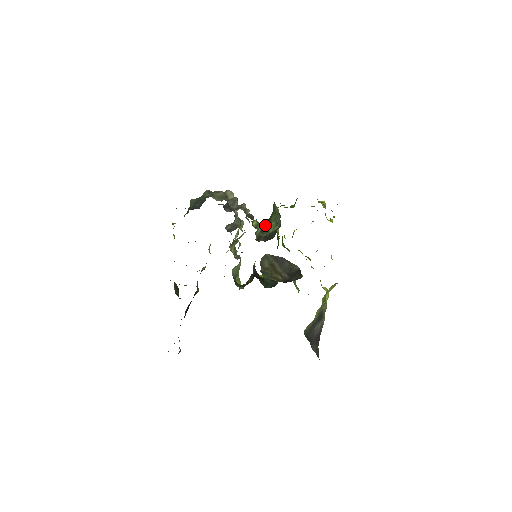
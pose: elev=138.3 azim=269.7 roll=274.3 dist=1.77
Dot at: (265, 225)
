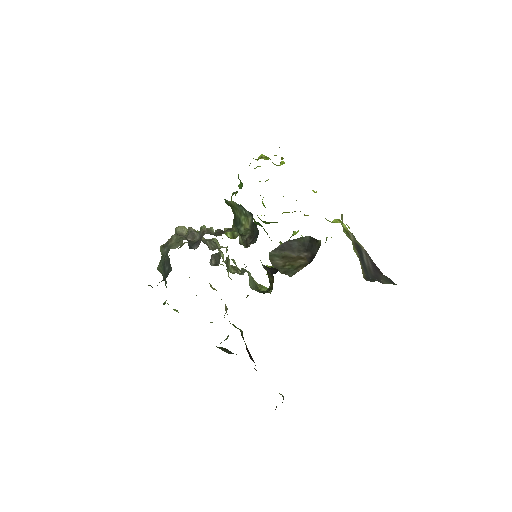
Dot at: (237, 226)
